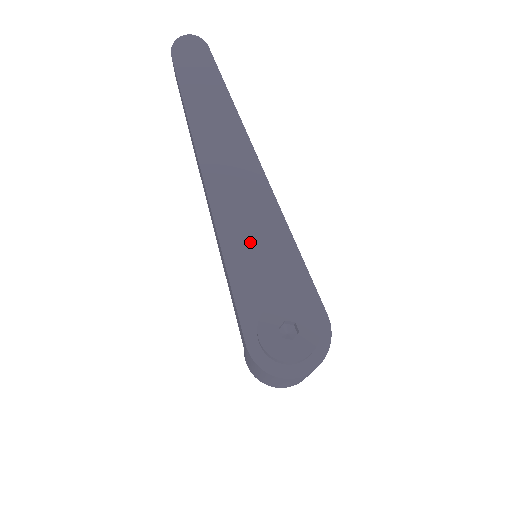
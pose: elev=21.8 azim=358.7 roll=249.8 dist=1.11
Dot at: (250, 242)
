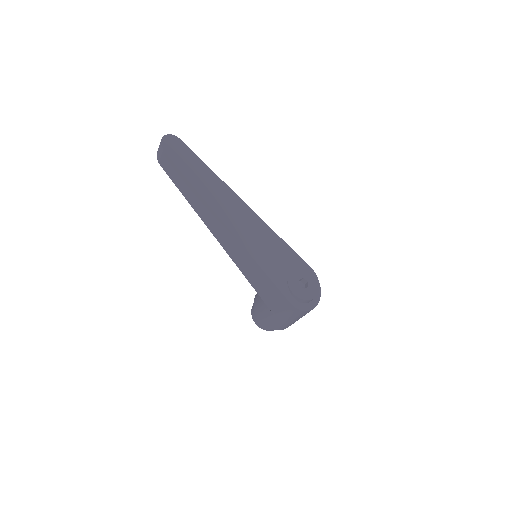
Dot at: (262, 247)
